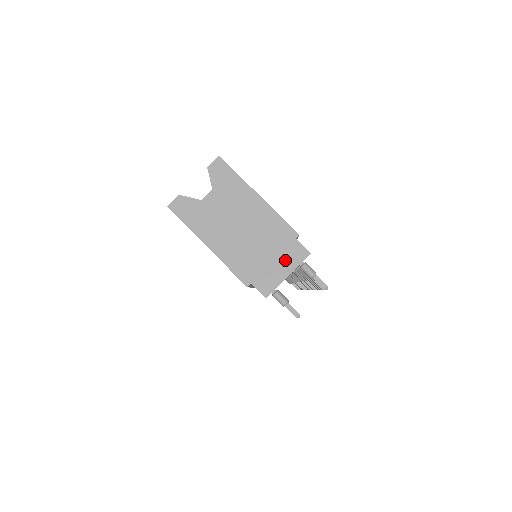
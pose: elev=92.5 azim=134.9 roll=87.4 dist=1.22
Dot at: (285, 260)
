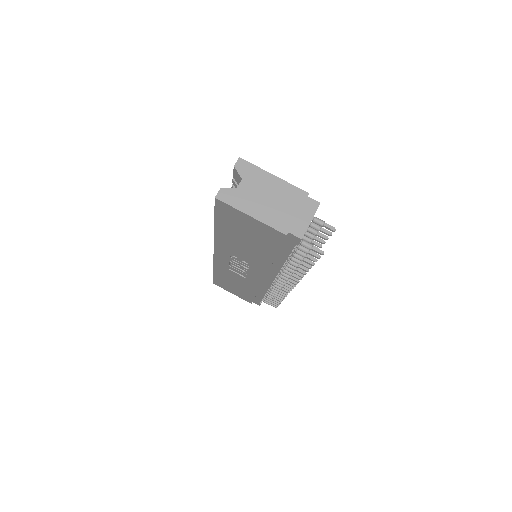
Dot at: (306, 211)
